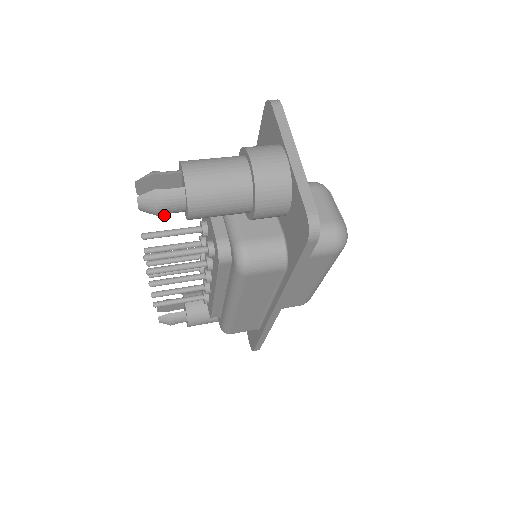
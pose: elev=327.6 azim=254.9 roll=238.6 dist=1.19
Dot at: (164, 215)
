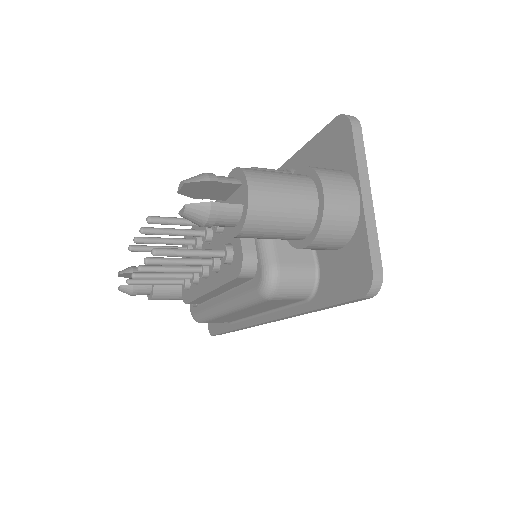
Dot at: (207, 226)
